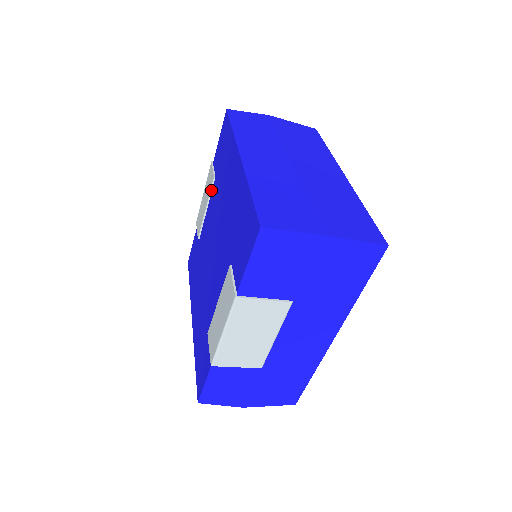
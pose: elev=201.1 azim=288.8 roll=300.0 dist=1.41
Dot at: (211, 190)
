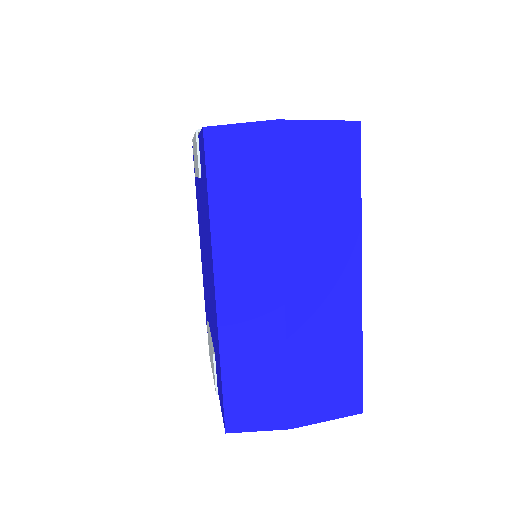
Dot at: occluded
